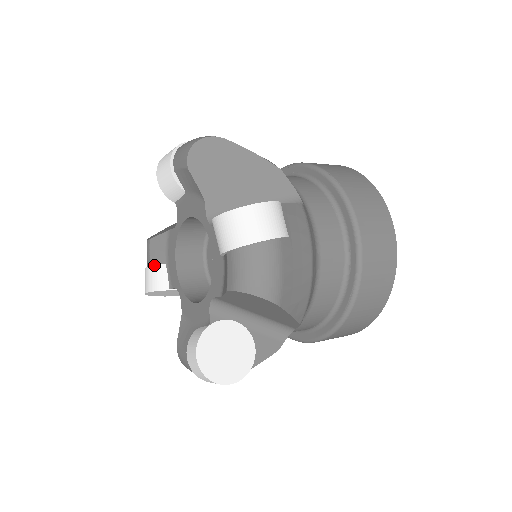
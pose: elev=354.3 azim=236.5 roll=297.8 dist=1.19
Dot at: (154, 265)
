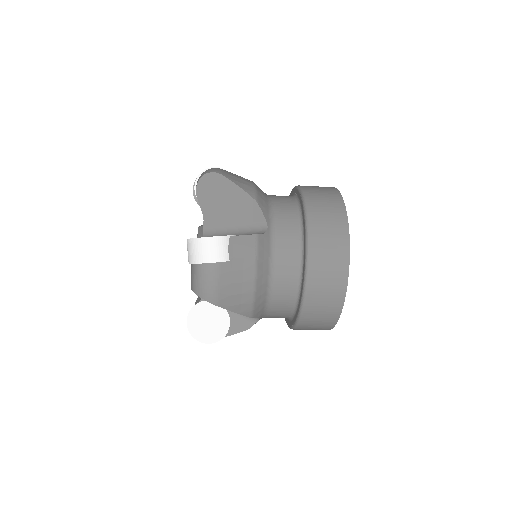
Dot at: occluded
